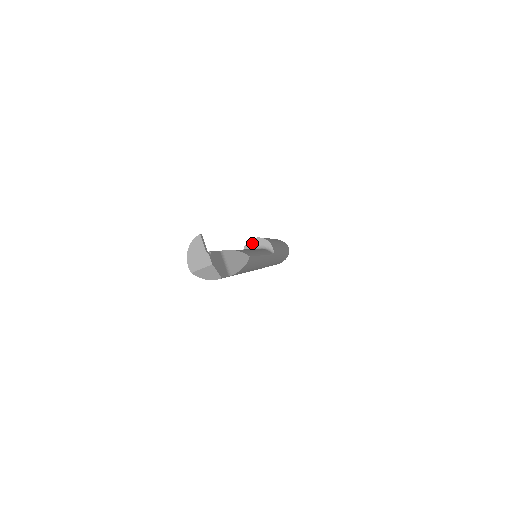
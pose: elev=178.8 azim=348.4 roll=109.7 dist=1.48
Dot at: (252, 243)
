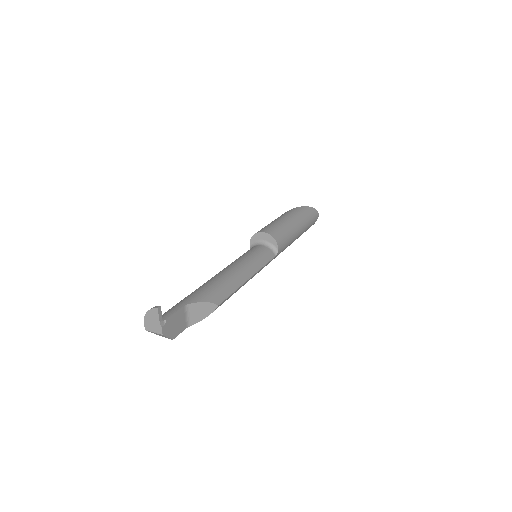
Dot at: (261, 236)
